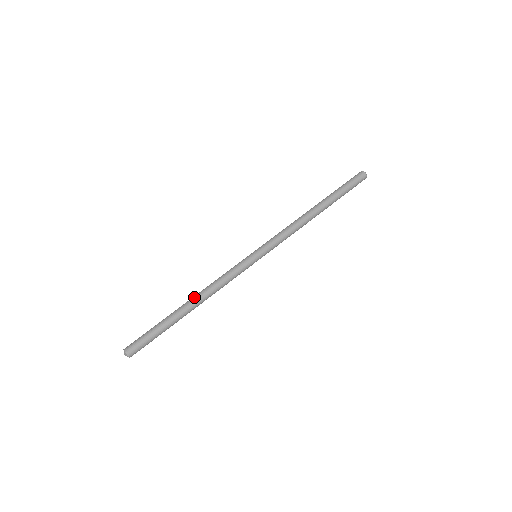
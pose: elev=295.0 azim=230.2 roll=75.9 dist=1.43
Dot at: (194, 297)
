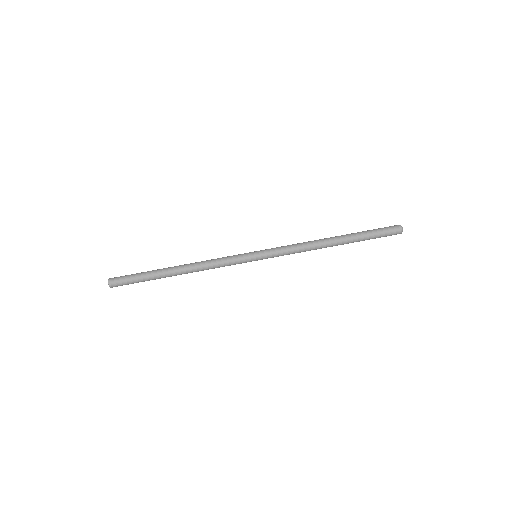
Dot at: (185, 264)
